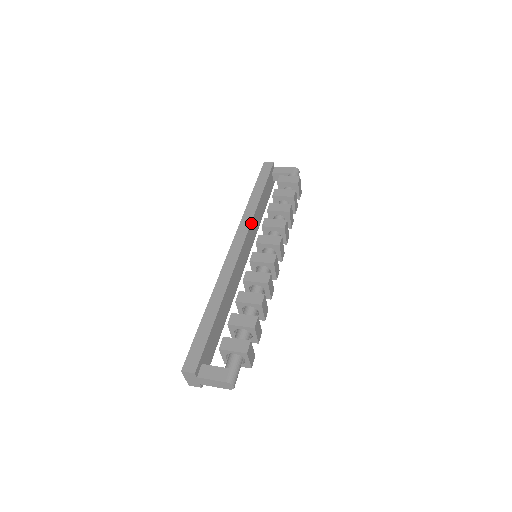
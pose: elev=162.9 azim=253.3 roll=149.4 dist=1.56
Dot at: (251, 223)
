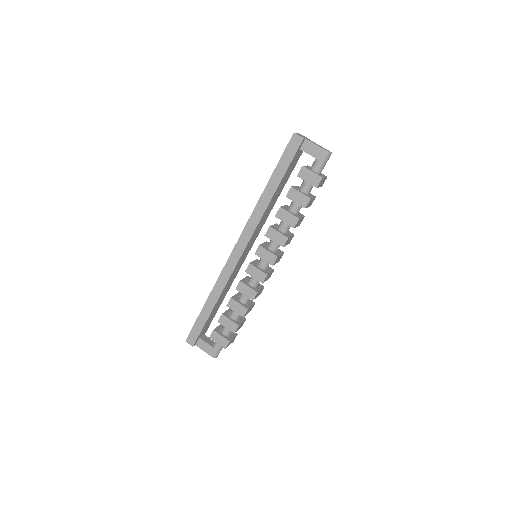
Dot at: (257, 226)
